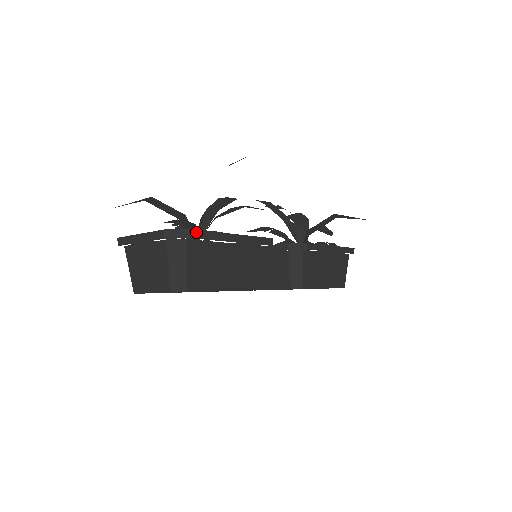
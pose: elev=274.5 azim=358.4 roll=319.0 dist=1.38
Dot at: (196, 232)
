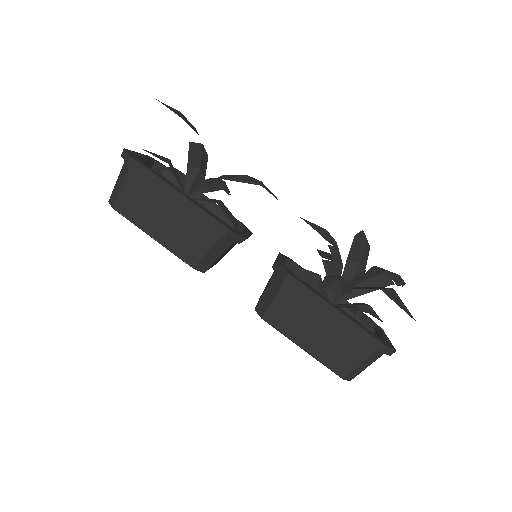
Dot at: (136, 163)
